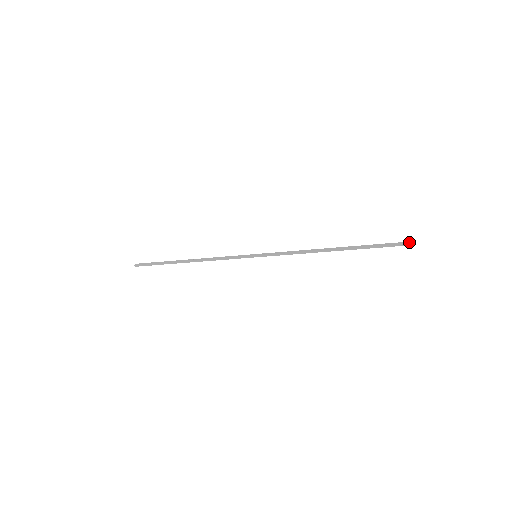
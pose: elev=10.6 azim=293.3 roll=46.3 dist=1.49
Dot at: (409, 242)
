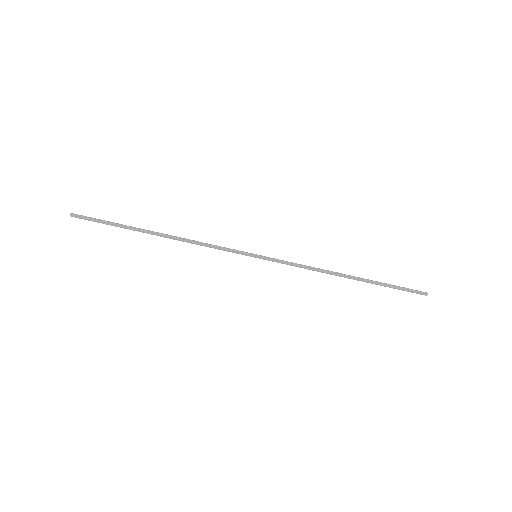
Dot at: occluded
